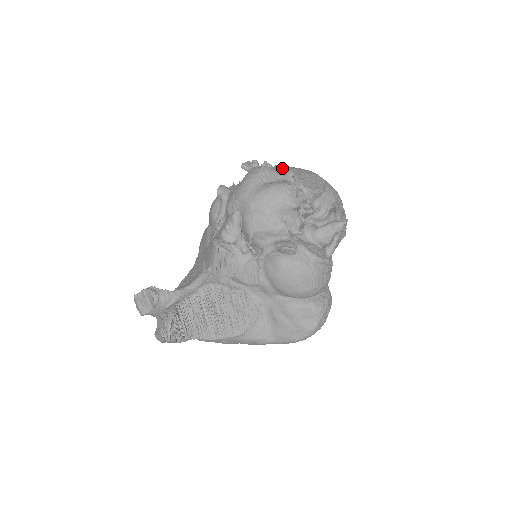
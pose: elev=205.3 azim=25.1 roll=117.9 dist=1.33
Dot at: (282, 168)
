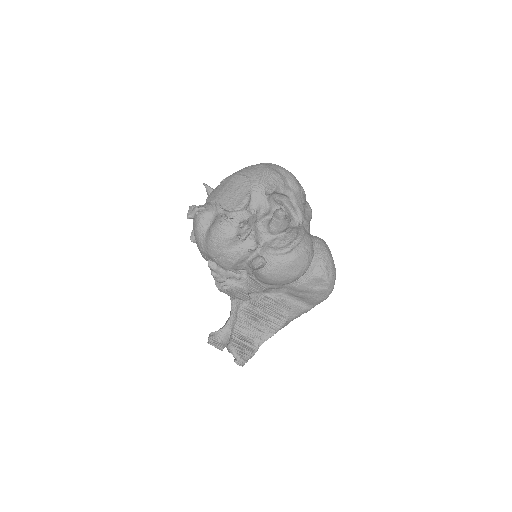
Dot at: (210, 203)
